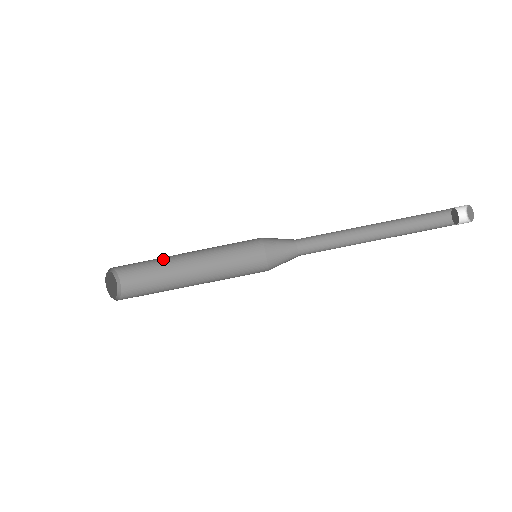
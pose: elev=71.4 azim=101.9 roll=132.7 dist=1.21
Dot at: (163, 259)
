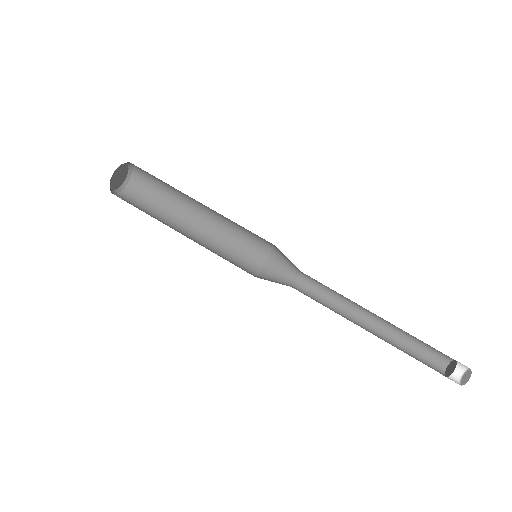
Dot at: (179, 192)
